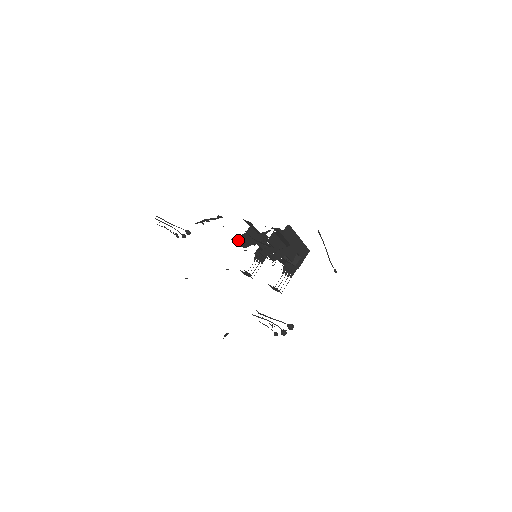
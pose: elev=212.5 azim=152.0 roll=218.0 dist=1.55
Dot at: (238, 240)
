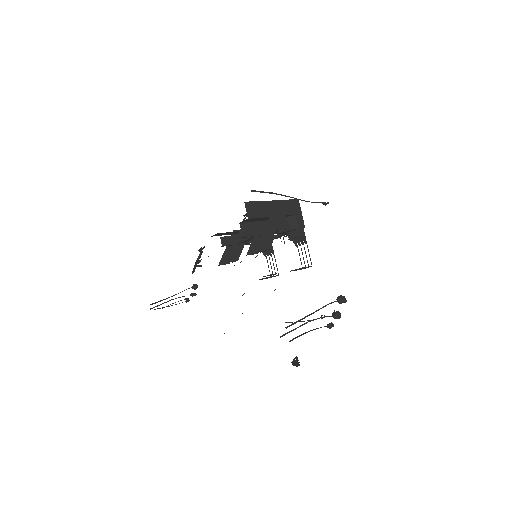
Dot at: (227, 258)
